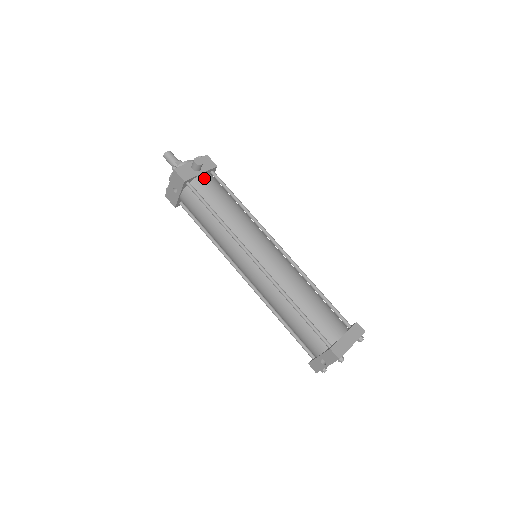
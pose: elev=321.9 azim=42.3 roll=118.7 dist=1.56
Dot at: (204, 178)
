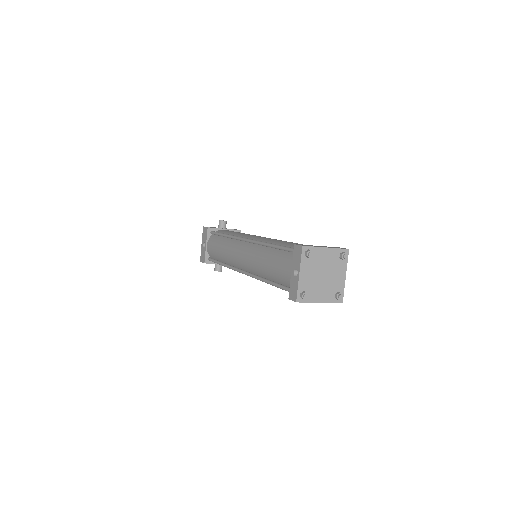
Dot at: occluded
